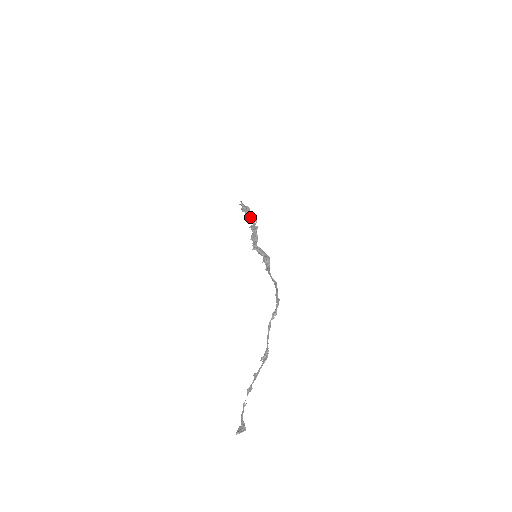
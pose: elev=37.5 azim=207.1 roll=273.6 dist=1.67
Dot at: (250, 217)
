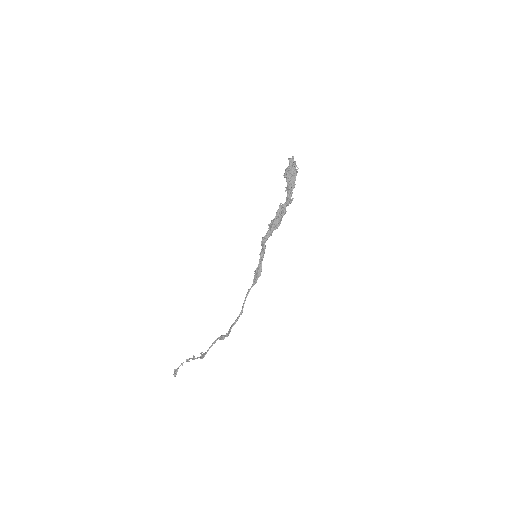
Dot at: (287, 191)
